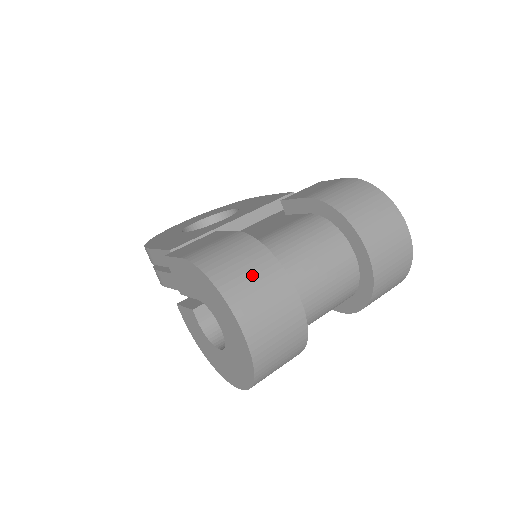
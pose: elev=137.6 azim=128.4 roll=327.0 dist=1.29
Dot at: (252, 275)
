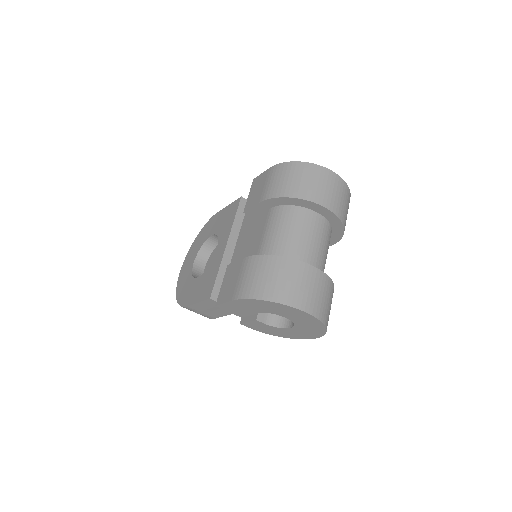
Dot at: (281, 278)
